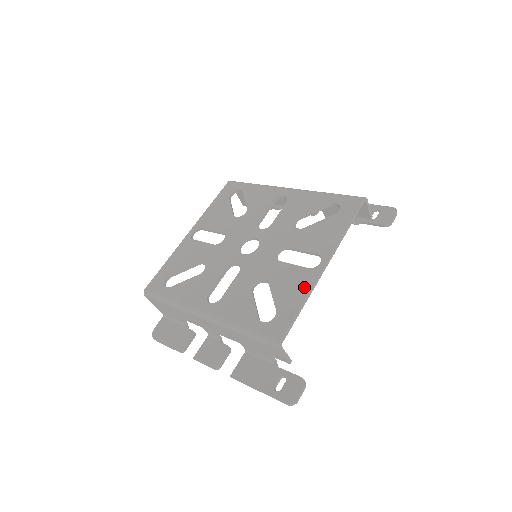
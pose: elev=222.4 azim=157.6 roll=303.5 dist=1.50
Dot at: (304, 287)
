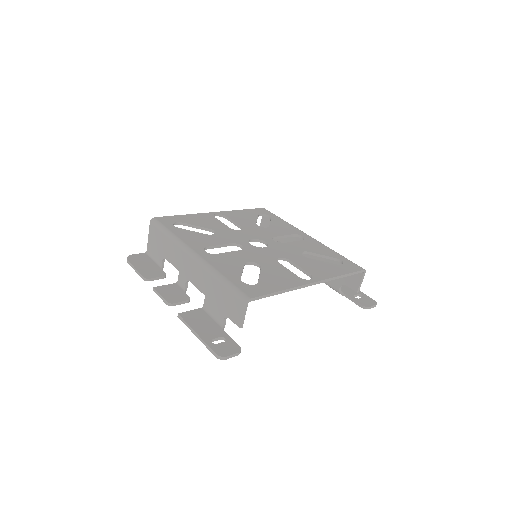
Dot at: (289, 283)
